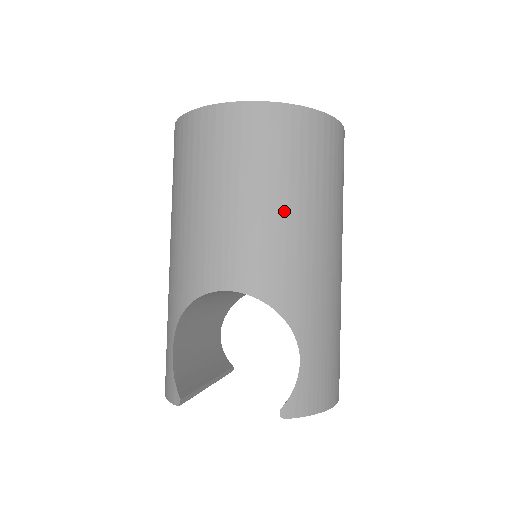
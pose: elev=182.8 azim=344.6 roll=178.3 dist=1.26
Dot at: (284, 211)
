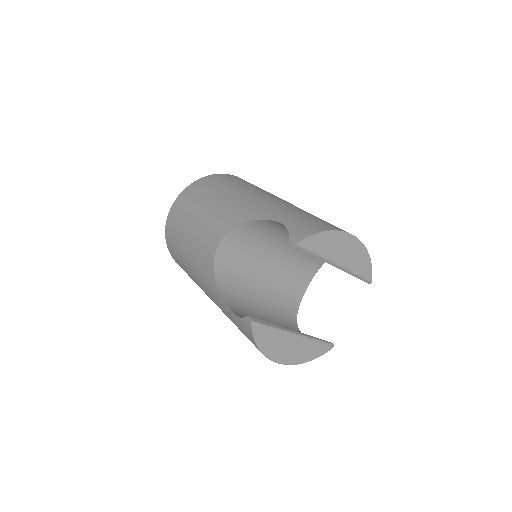
Dot at: (219, 200)
